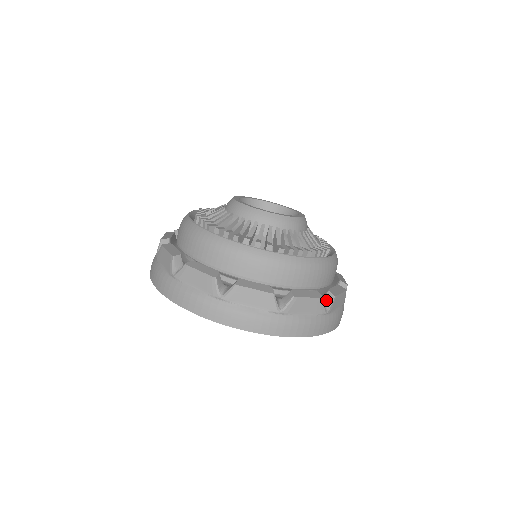
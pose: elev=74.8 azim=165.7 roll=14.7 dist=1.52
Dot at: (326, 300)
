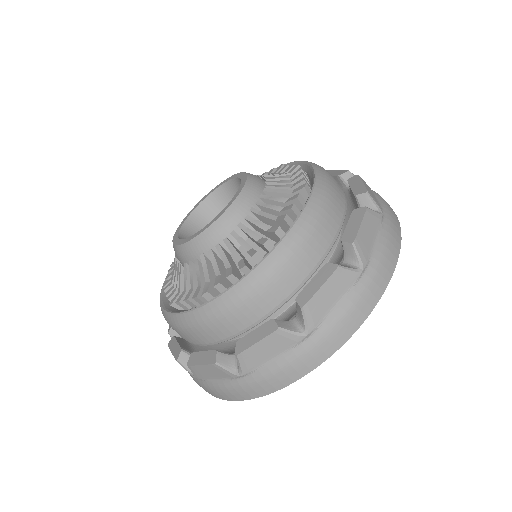
Dot at: occluded
